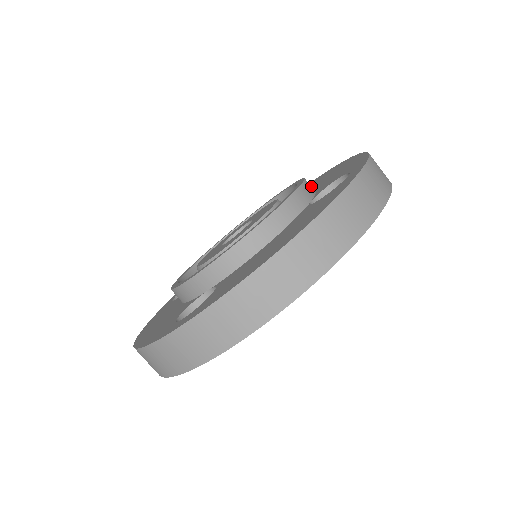
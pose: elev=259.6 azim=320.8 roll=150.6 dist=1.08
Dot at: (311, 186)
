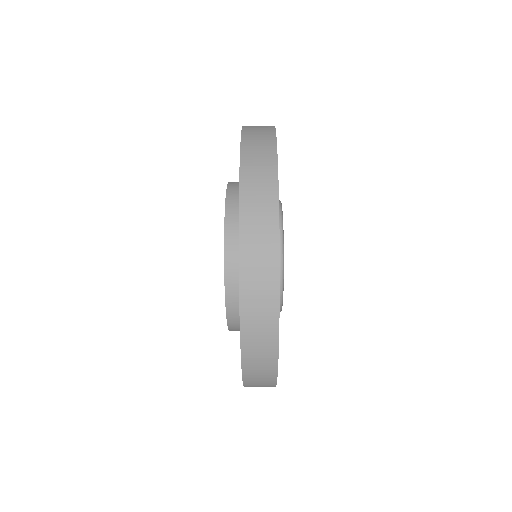
Dot at: occluded
